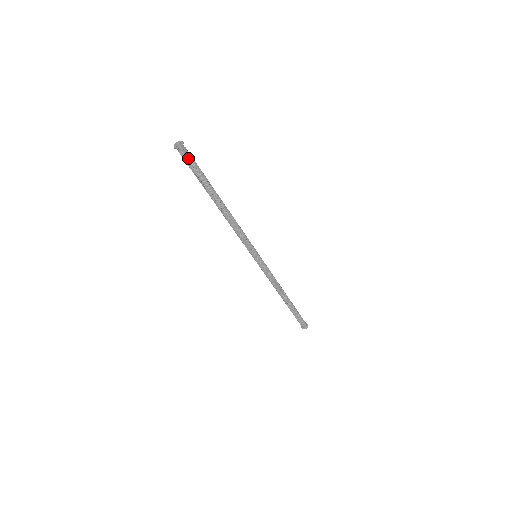
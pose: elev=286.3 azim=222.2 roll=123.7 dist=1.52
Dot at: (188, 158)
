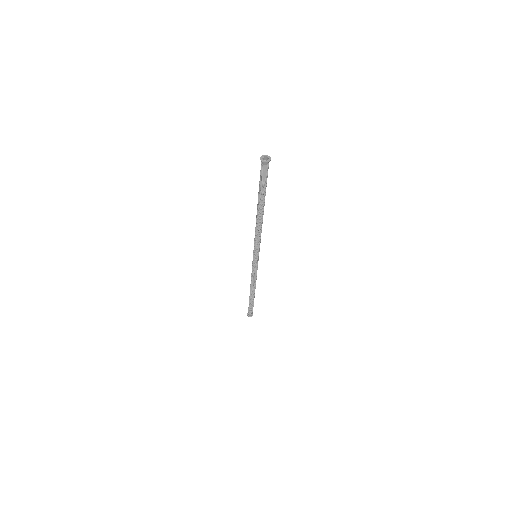
Dot at: (264, 172)
